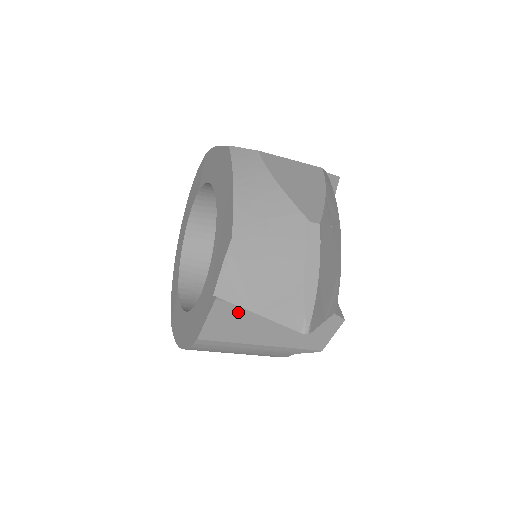
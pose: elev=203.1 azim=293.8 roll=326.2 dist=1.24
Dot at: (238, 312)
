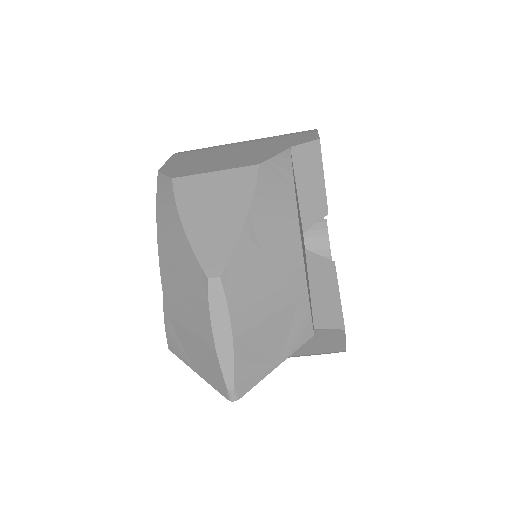
Dot at: occluded
